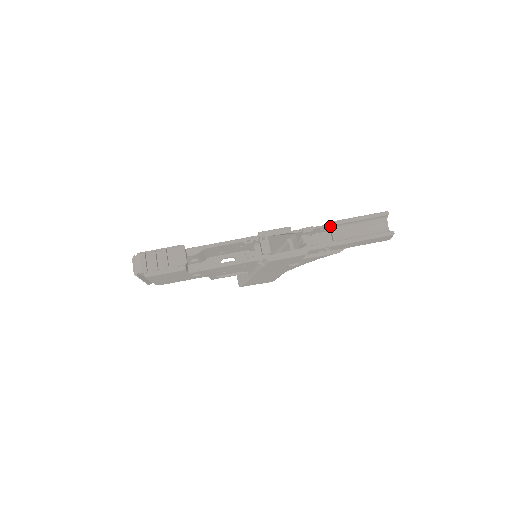
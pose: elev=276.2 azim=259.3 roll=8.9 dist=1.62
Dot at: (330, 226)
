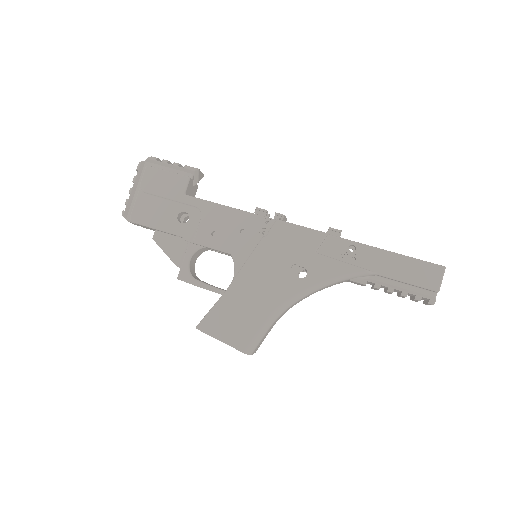
Dot at: occluded
